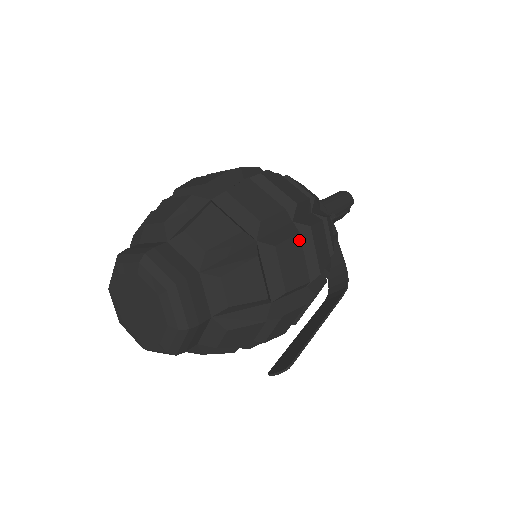
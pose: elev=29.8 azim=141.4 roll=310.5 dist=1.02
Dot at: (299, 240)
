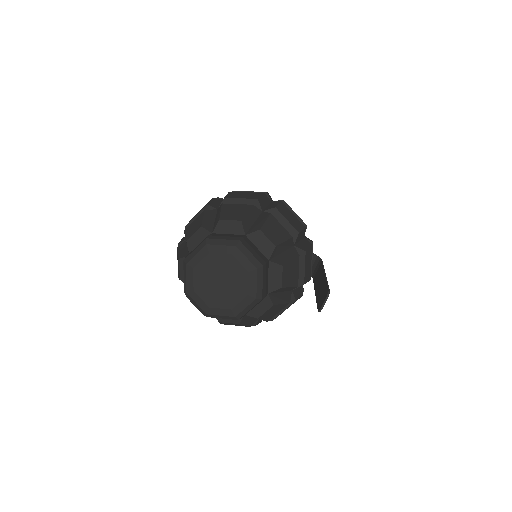
Dot at: (284, 205)
